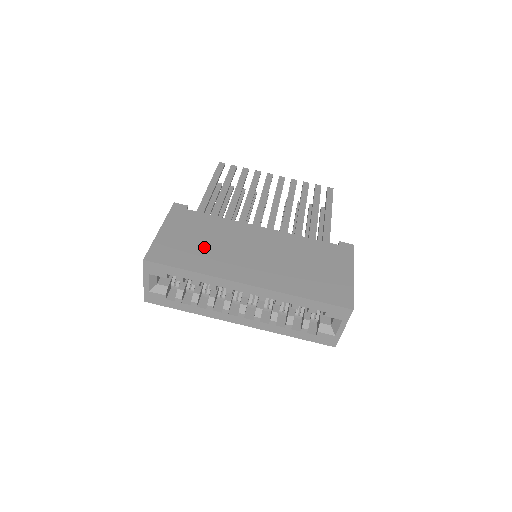
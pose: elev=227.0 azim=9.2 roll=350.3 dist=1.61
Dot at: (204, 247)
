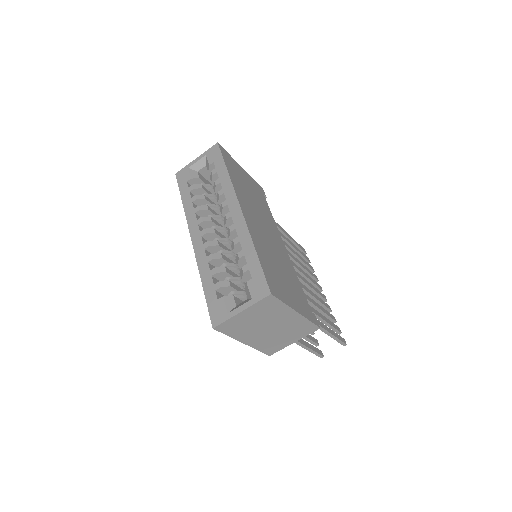
Dot at: (248, 190)
